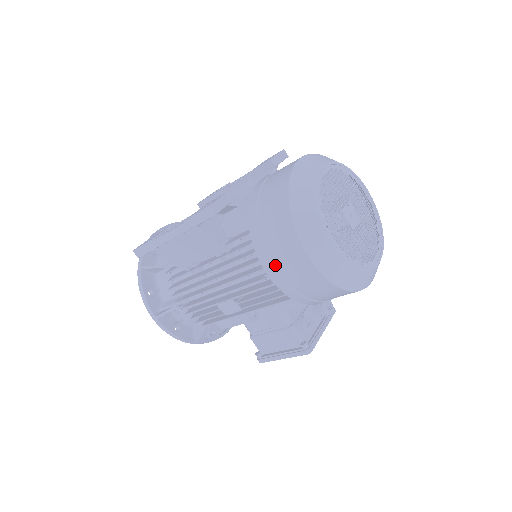
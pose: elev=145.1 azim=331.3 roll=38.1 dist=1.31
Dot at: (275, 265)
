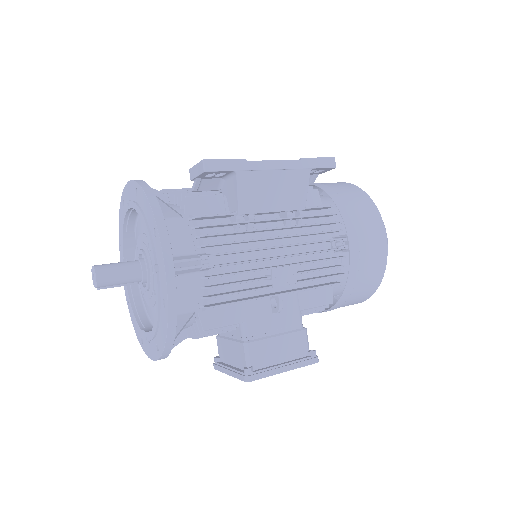
Dot at: (358, 237)
